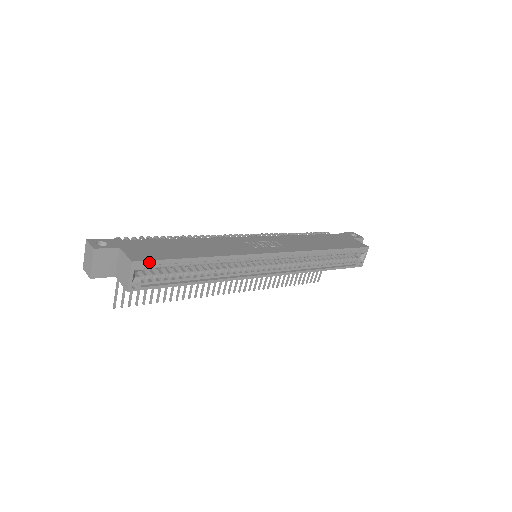
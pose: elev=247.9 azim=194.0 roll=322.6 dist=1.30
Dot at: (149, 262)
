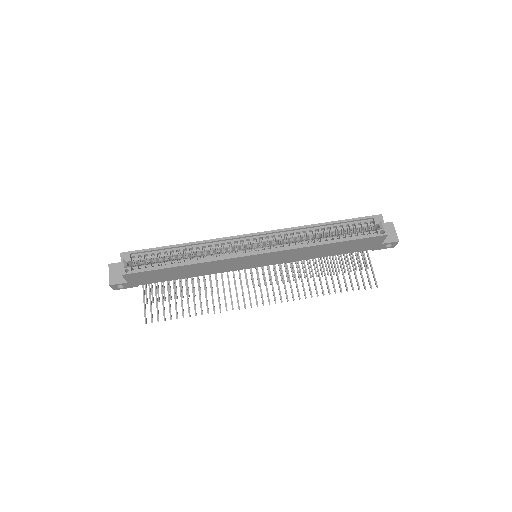
Dot at: (134, 252)
